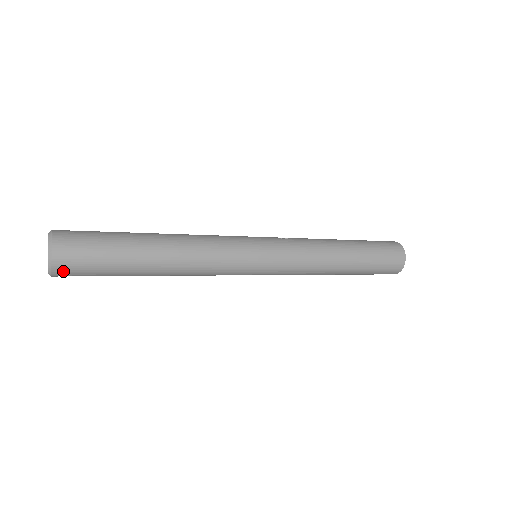
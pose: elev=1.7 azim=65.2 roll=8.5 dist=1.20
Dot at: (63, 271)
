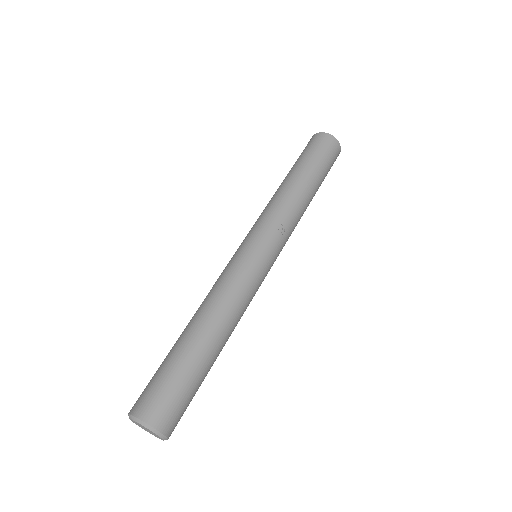
Dot at: occluded
